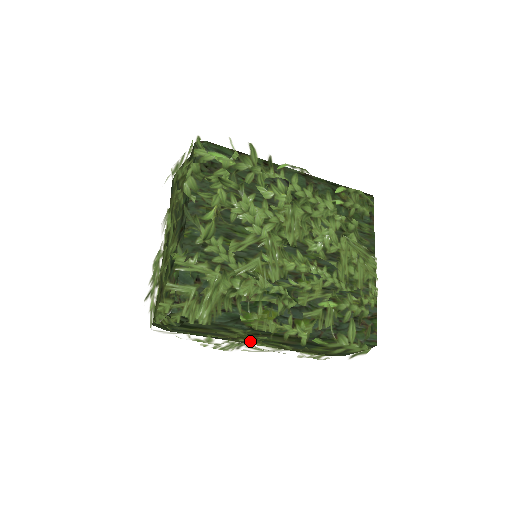
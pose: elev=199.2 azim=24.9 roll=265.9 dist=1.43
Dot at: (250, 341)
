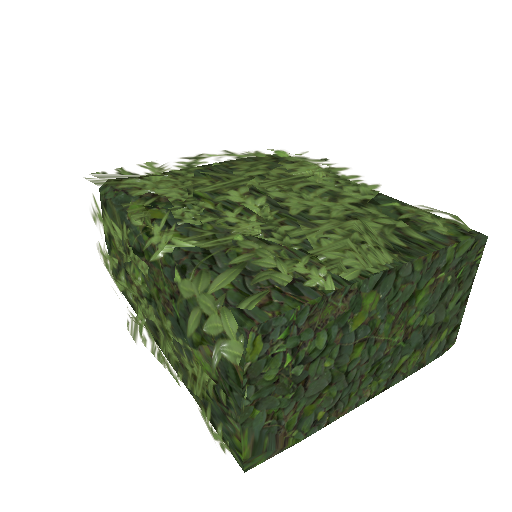
Dot at: (134, 275)
